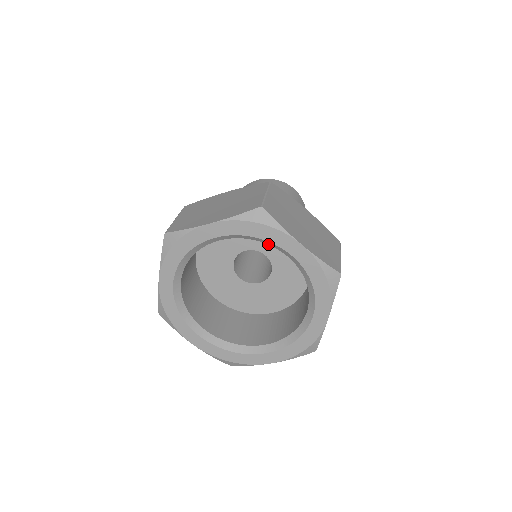
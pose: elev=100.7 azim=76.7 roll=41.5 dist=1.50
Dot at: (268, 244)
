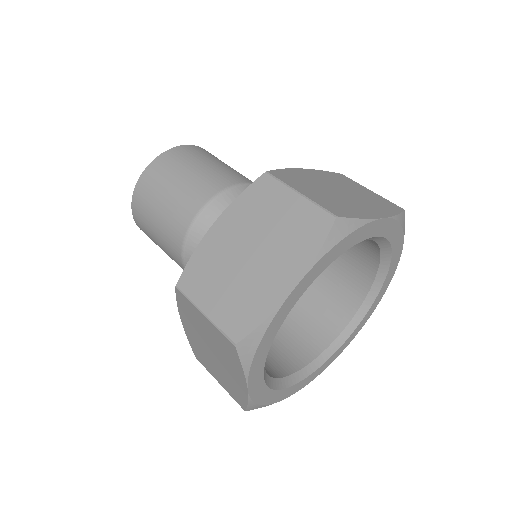
Dot at: occluded
